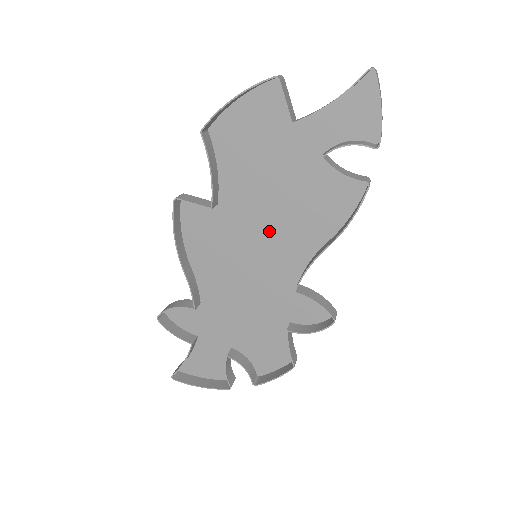
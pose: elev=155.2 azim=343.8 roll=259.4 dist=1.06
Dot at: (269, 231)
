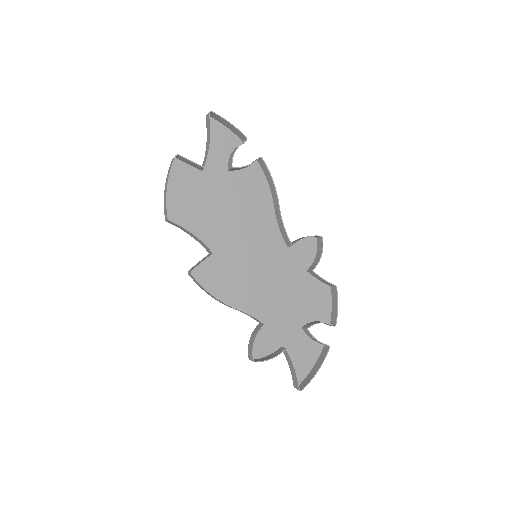
Dot at: (247, 236)
